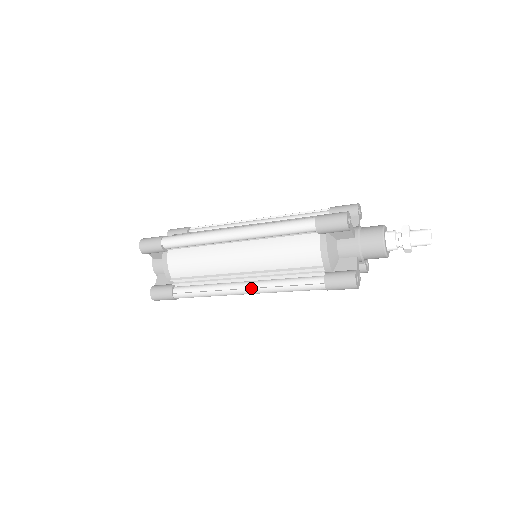
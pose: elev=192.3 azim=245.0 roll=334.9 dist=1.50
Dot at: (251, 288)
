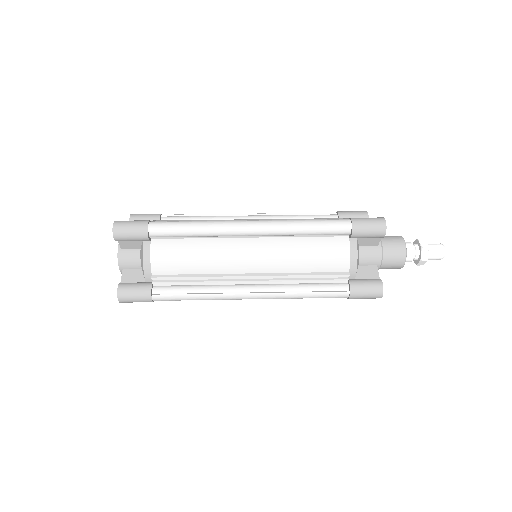
Dot at: (262, 292)
